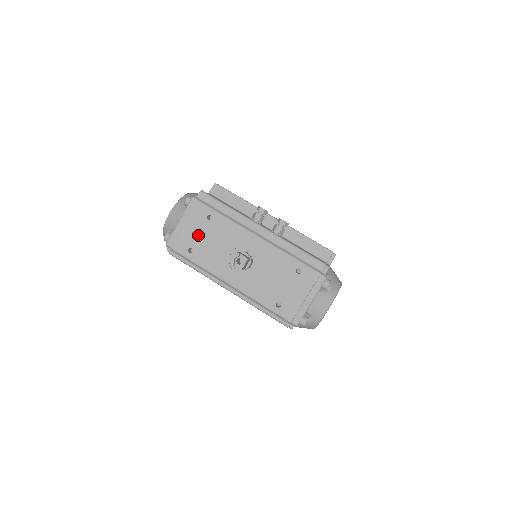
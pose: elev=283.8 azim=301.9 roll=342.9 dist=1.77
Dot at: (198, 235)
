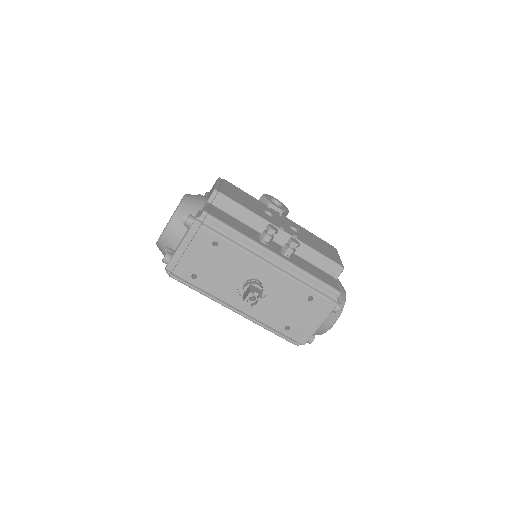
Dot at: (202, 261)
